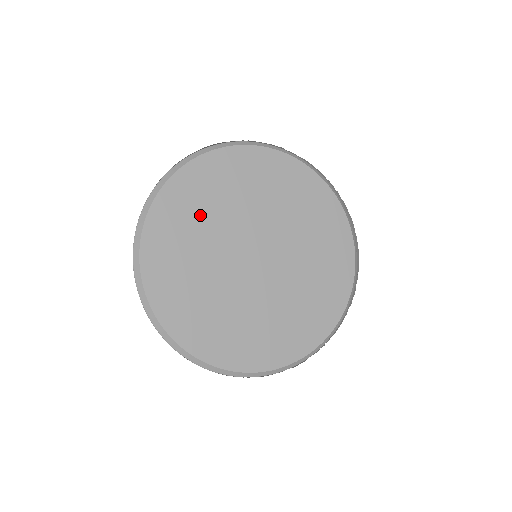
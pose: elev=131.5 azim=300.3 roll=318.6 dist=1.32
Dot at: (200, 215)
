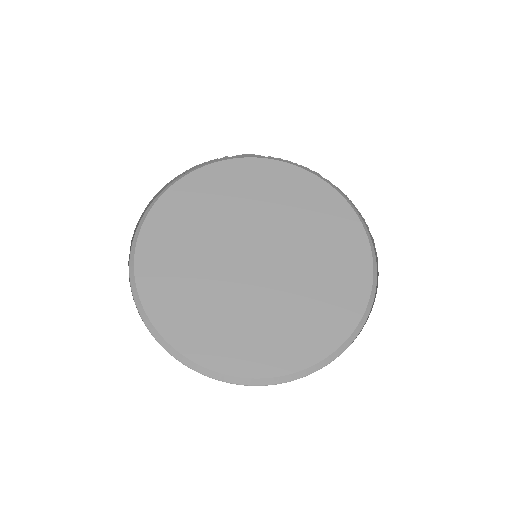
Dot at: (214, 204)
